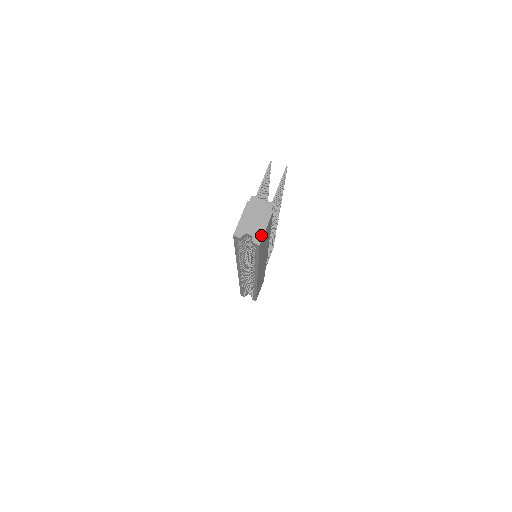
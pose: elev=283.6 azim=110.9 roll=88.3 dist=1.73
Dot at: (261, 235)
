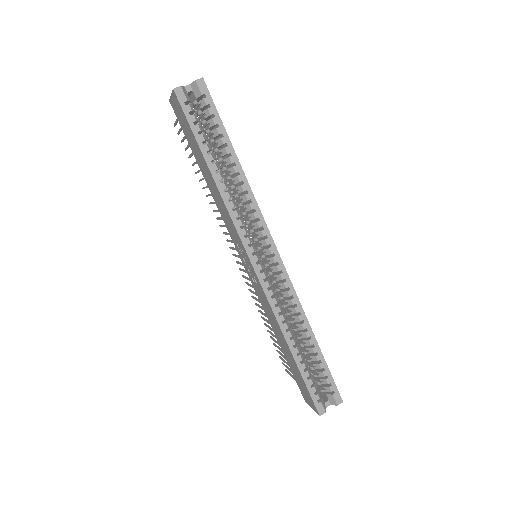
Dot at: occluded
